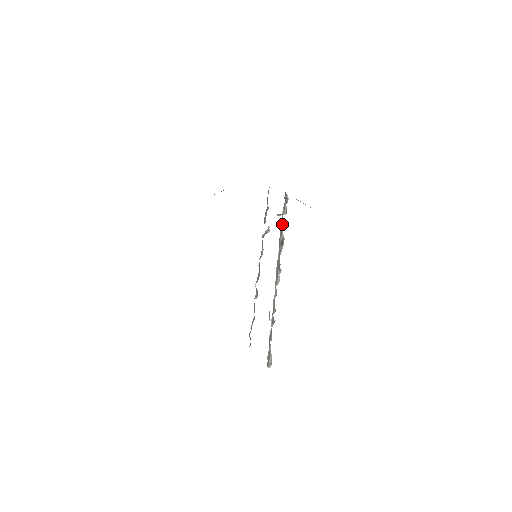
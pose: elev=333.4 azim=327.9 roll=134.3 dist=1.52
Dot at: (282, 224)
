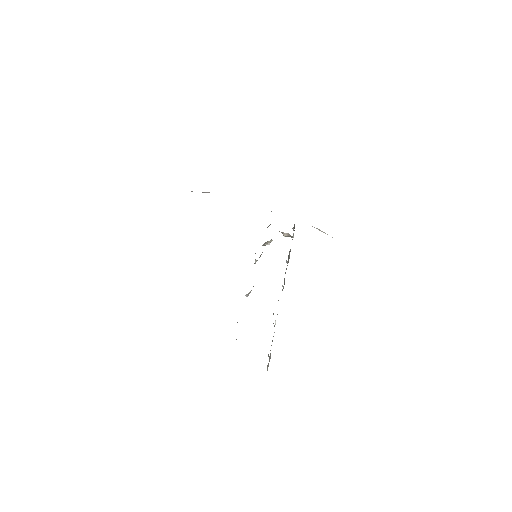
Dot at: occluded
